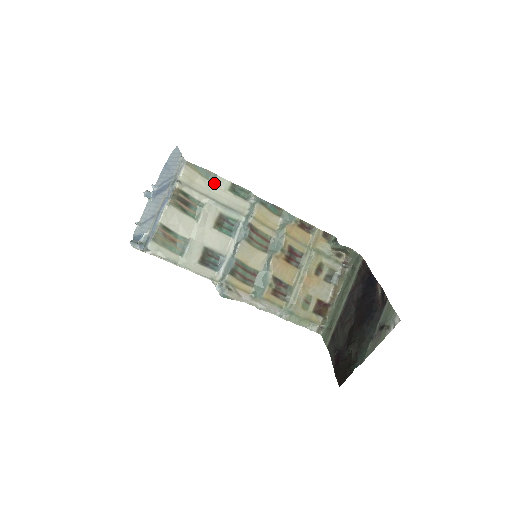
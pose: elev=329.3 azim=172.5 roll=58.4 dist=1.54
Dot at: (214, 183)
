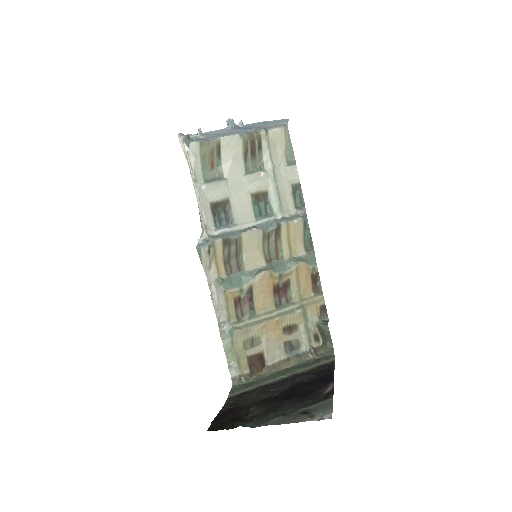
Dot at: (288, 166)
